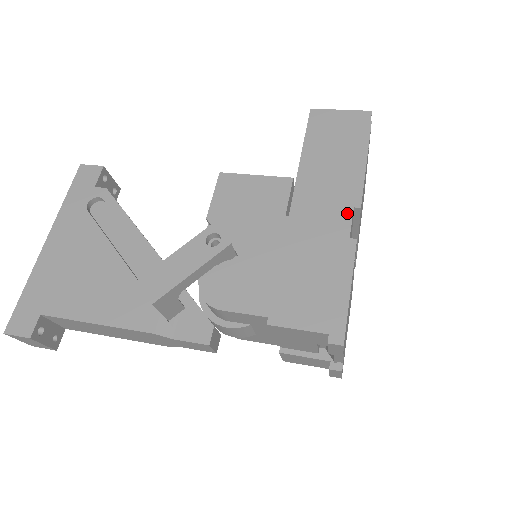
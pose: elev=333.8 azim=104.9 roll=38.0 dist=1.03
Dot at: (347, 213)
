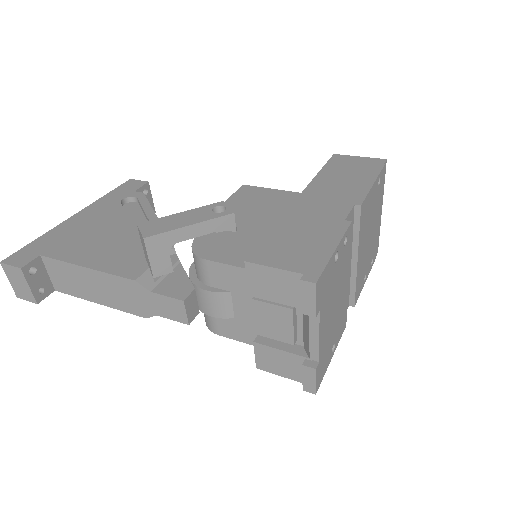
Dot at: (347, 207)
